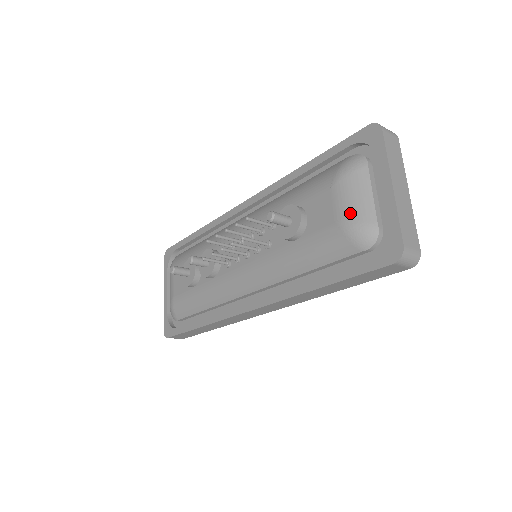
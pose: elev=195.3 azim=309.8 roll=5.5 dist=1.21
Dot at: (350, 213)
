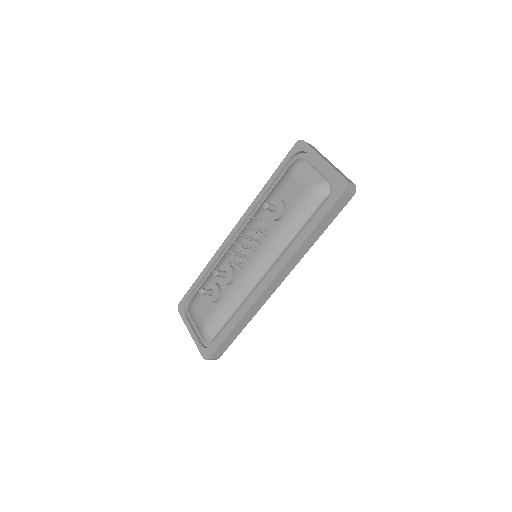
Dot at: (309, 182)
